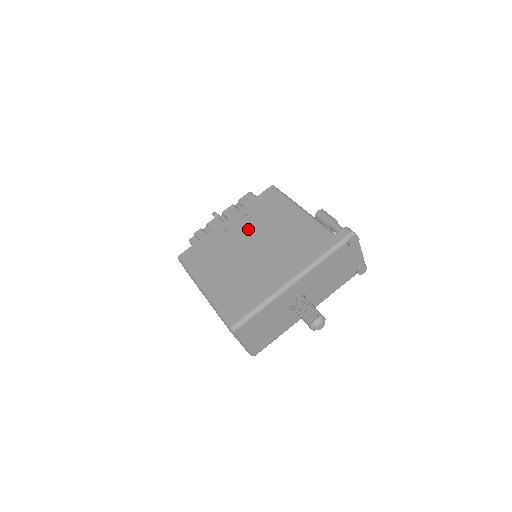
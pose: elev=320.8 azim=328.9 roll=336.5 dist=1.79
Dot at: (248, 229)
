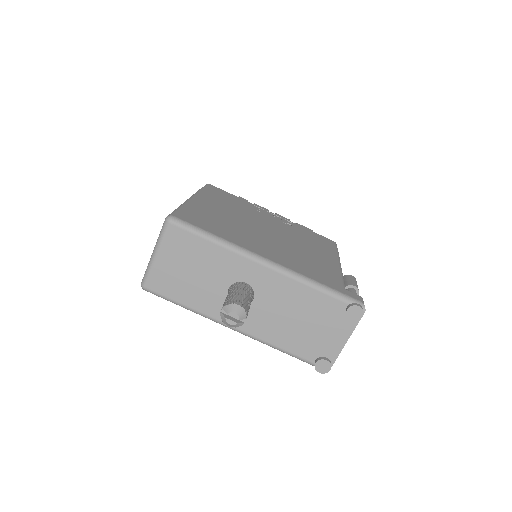
Dot at: (281, 226)
